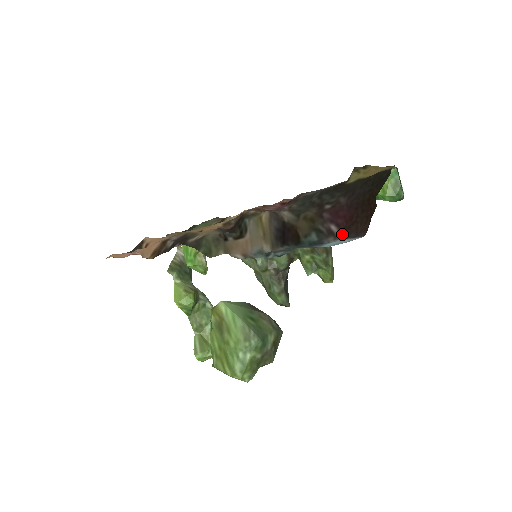
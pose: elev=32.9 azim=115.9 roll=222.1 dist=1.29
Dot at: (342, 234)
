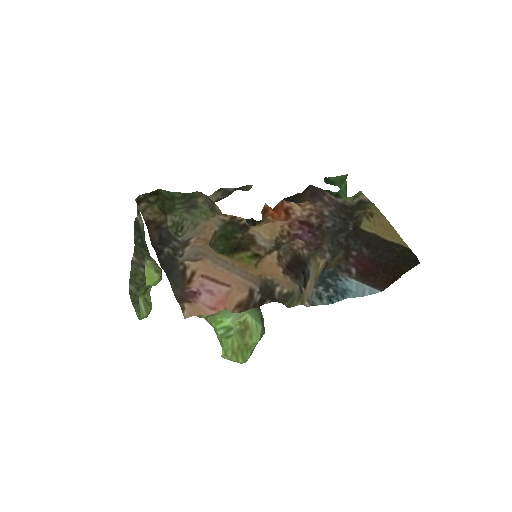
Dot at: (358, 276)
